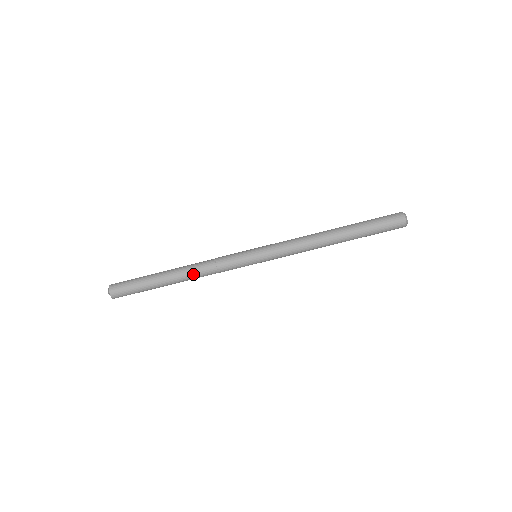
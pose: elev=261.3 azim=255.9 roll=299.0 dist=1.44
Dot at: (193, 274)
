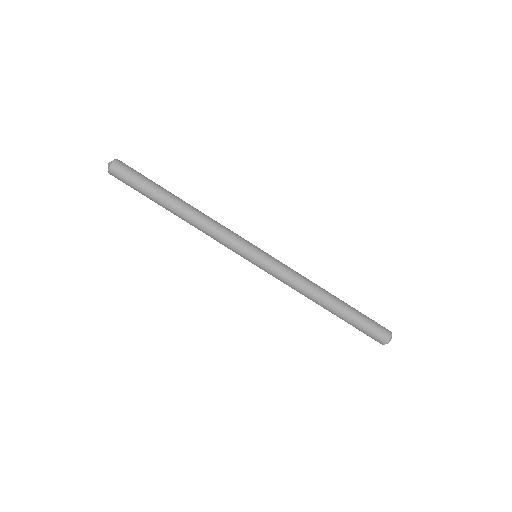
Dot at: (192, 225)
